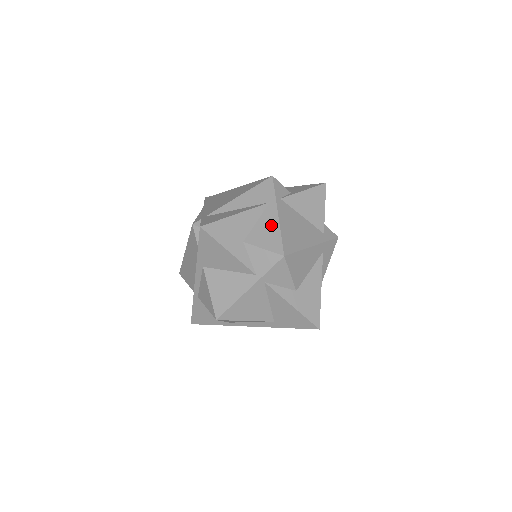
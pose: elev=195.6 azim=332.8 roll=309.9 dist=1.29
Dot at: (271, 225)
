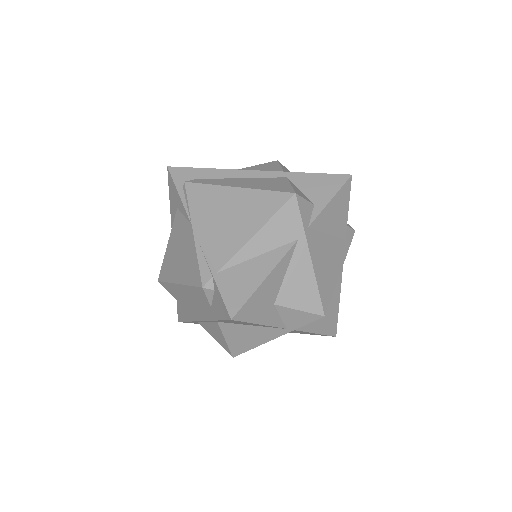
Dot at: (304, 275)
